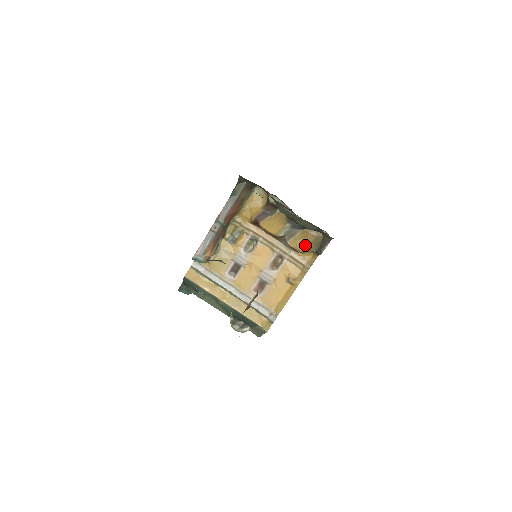
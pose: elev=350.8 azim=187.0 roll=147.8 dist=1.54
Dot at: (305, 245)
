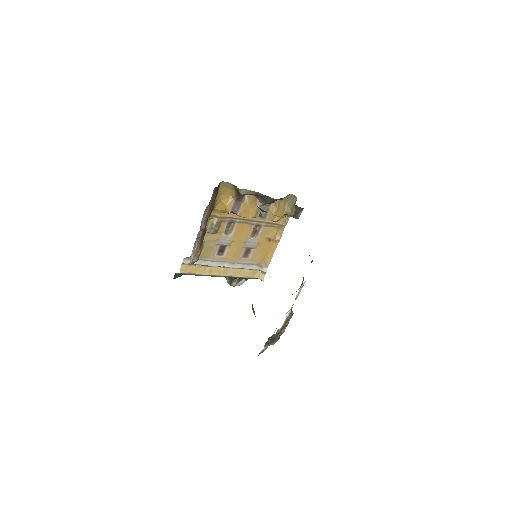
Dot at: (280, 215)
